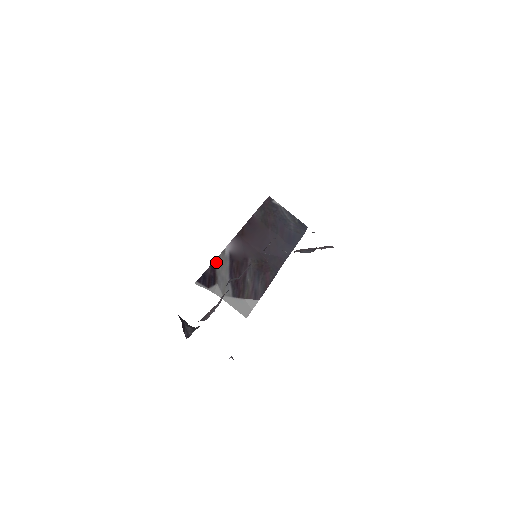
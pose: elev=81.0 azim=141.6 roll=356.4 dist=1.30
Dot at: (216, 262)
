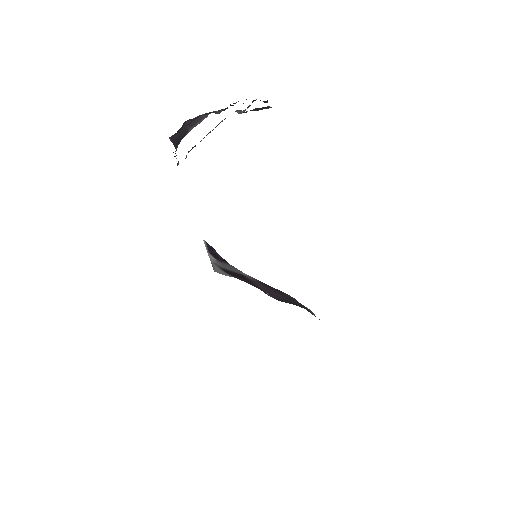
Dot at: (229, 264)
